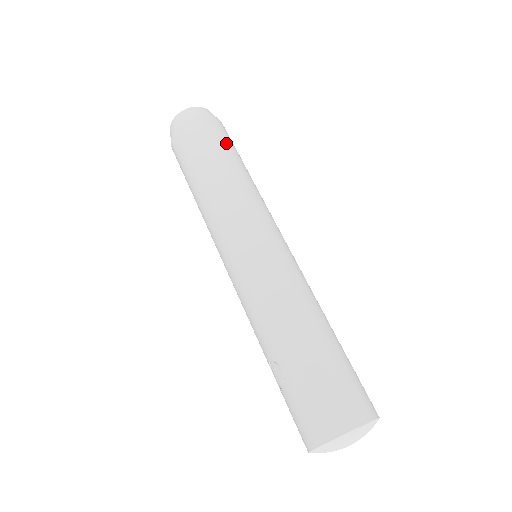
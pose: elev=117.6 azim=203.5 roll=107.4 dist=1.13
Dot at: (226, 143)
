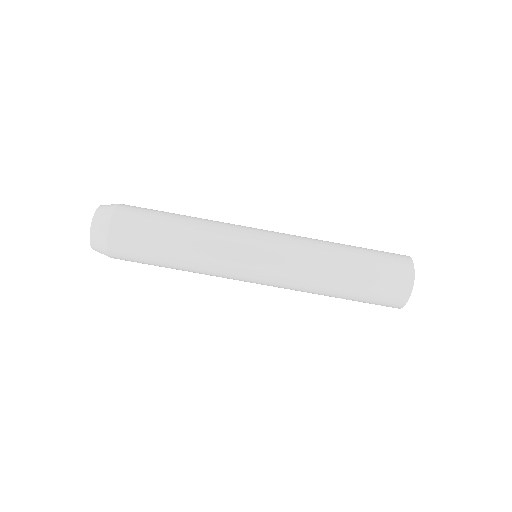
Dot at: (148, 229)
